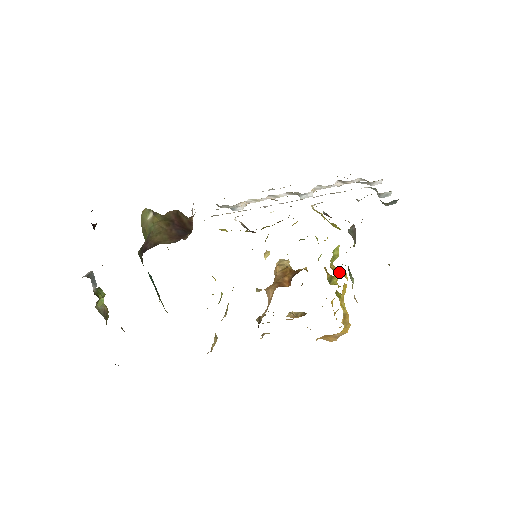
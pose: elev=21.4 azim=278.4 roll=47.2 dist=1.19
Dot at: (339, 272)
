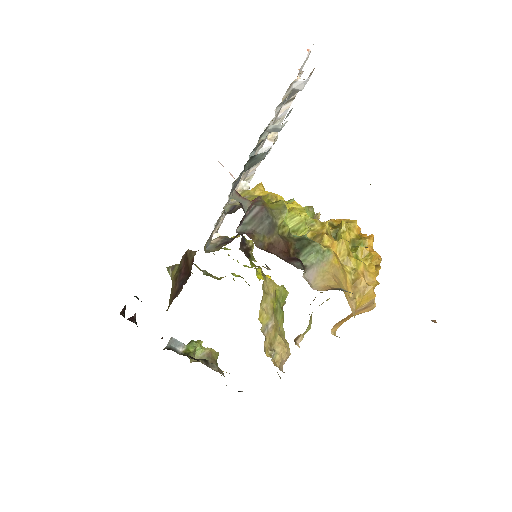
Dot at: (317, 237)
